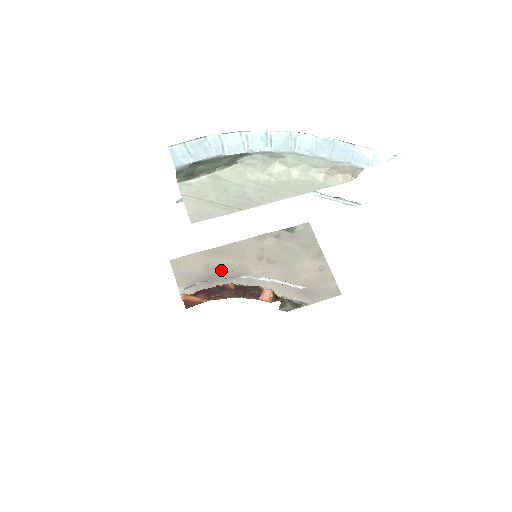
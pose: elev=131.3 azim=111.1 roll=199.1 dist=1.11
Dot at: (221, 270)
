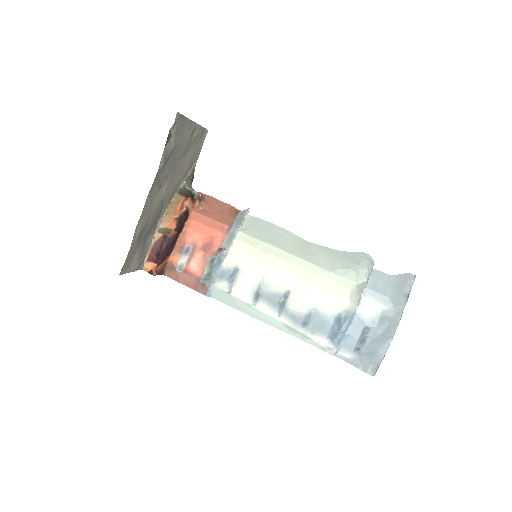
Dot at: (148, 228)
